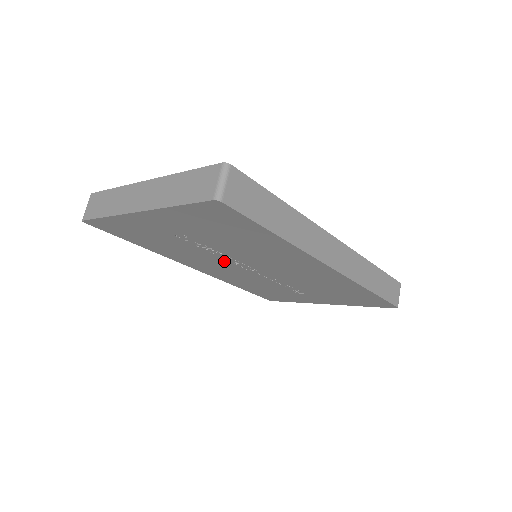
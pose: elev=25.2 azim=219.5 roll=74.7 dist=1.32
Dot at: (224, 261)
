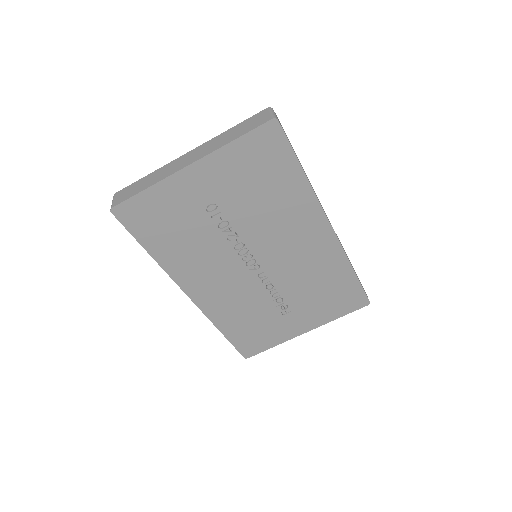
Dot at: (233, 257)
